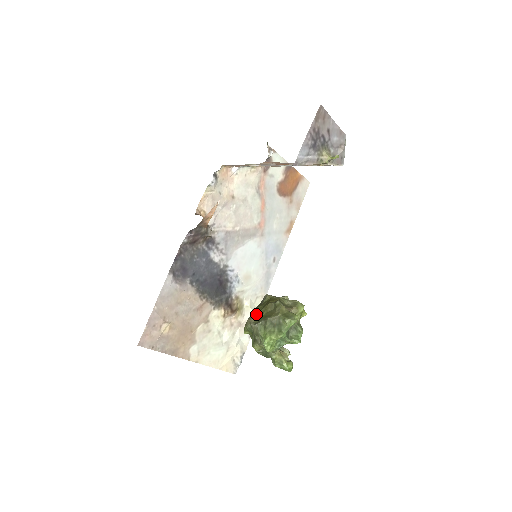
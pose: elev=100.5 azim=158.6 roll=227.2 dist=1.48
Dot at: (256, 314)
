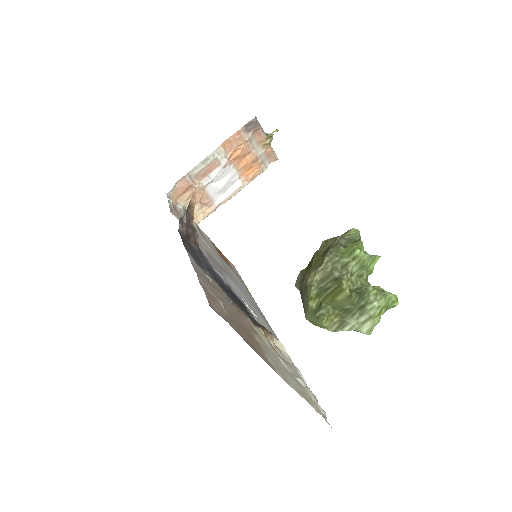
Dot at: (311, 268)
